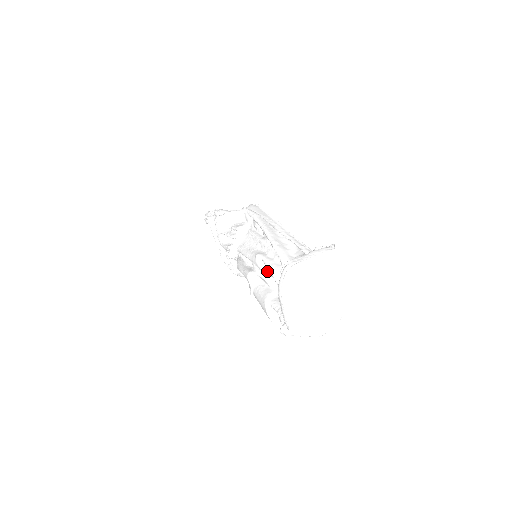
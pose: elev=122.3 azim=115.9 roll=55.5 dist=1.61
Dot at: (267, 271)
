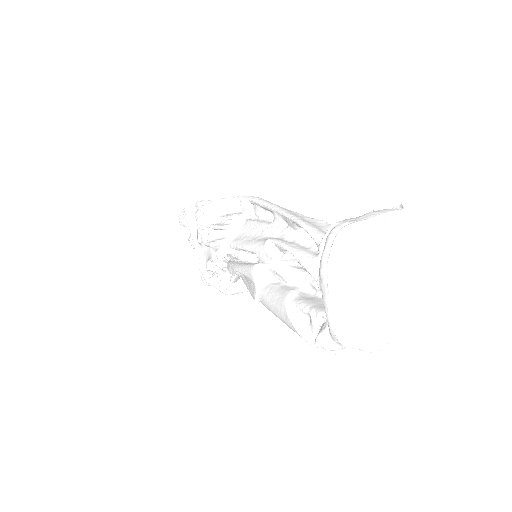
Dot at: (284, 260)
